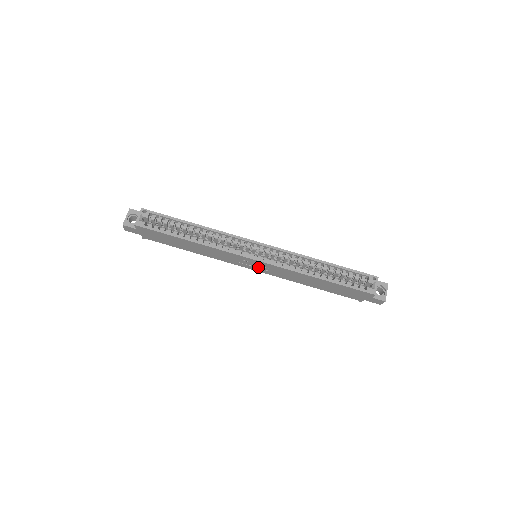
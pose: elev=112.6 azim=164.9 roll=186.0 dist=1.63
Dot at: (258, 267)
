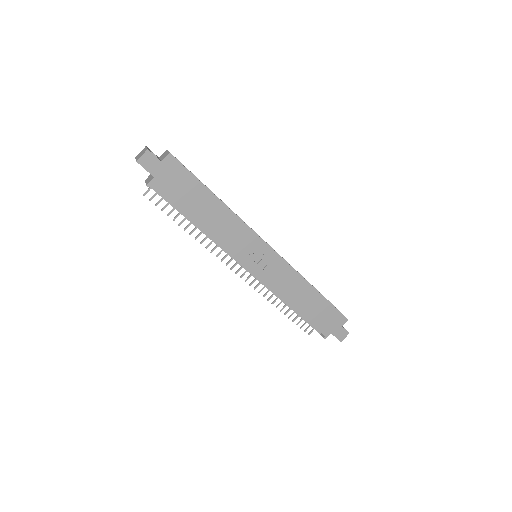
Dot at: (260, 265)
